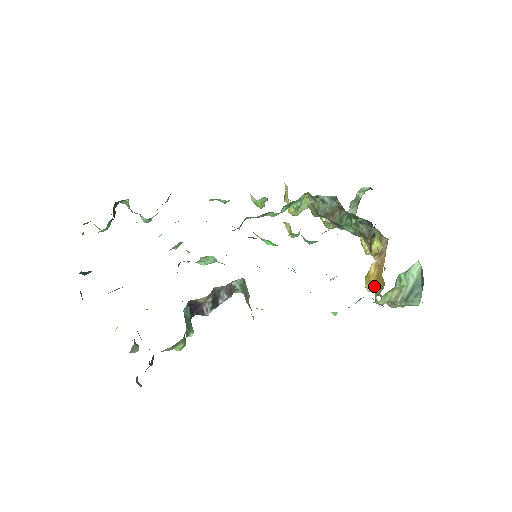
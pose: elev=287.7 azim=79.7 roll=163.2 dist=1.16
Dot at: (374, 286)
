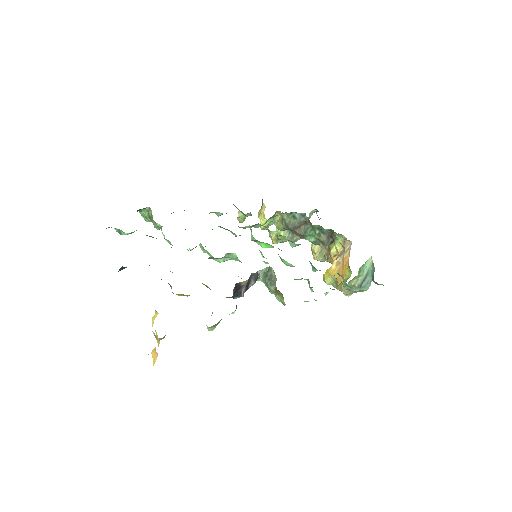
Dot at: (333, 280)
